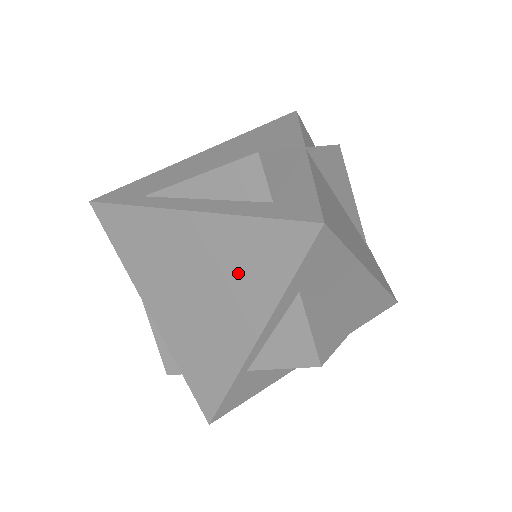
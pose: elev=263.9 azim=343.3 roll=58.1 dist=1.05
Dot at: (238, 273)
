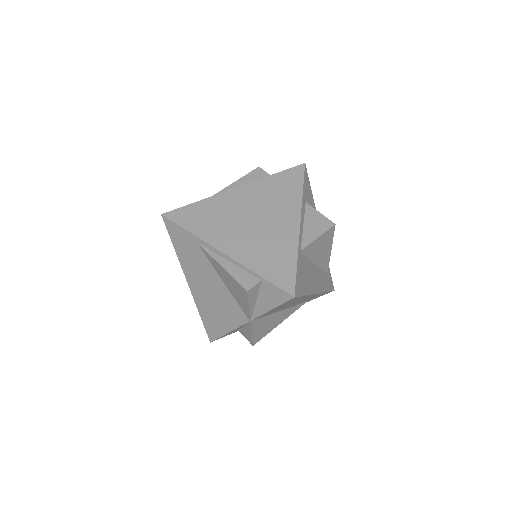
Dot at: (275, 199)
